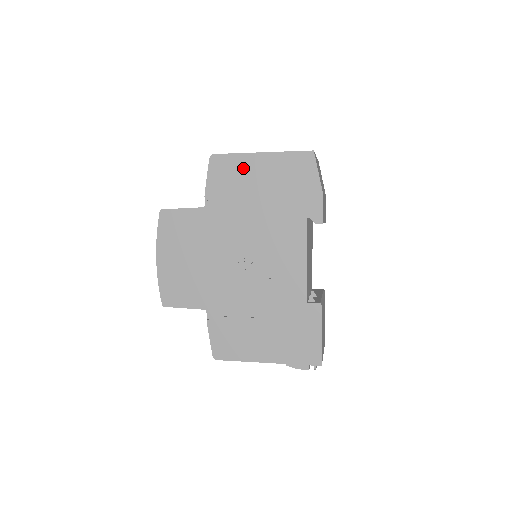
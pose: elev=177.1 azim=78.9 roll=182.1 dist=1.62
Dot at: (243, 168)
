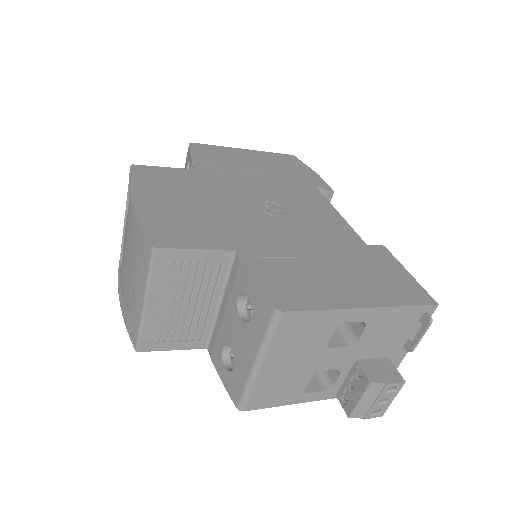
Dot at: (230, 154)
